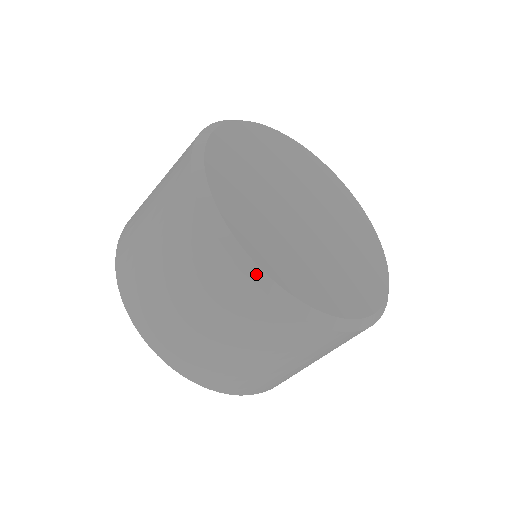
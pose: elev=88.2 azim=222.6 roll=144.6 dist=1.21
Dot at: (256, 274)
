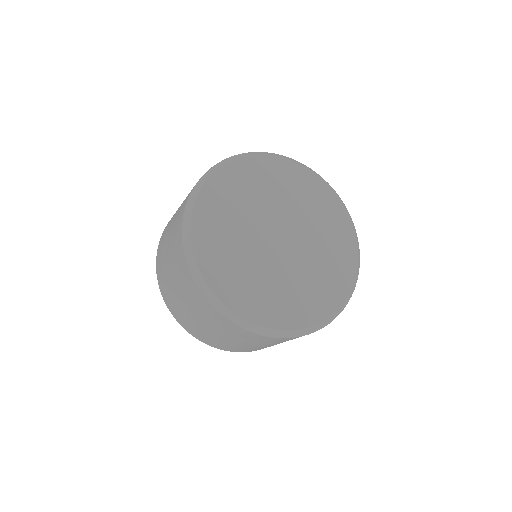
Dot at: (266, 332)
